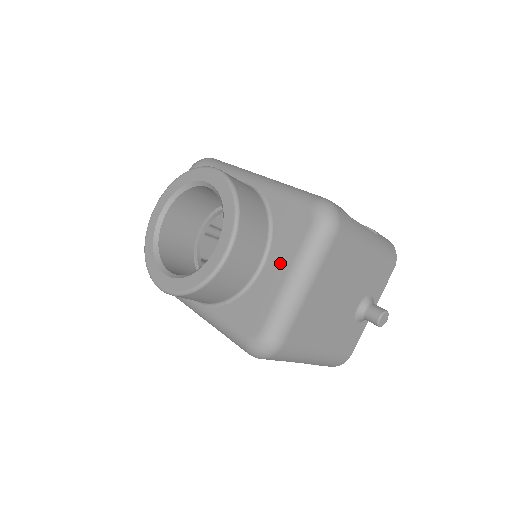
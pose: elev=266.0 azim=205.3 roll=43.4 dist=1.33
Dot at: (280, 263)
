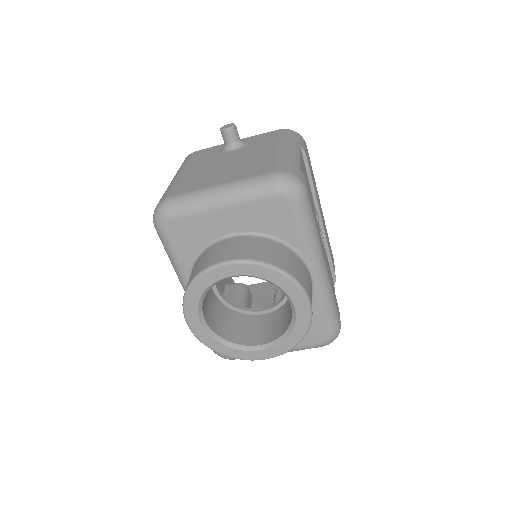
Dot at: occluded
